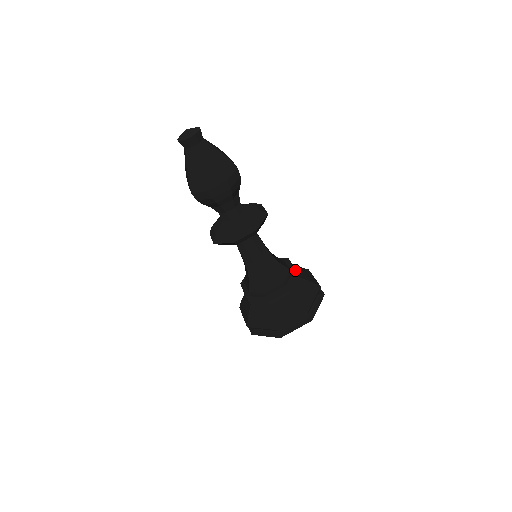
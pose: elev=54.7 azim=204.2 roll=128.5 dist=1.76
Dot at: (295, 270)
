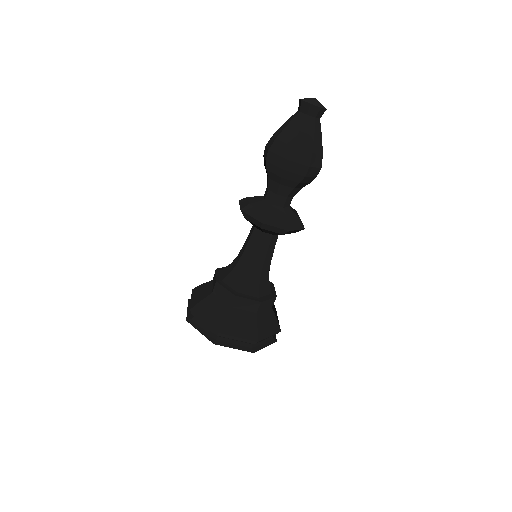
Dot at: (275, 297)
